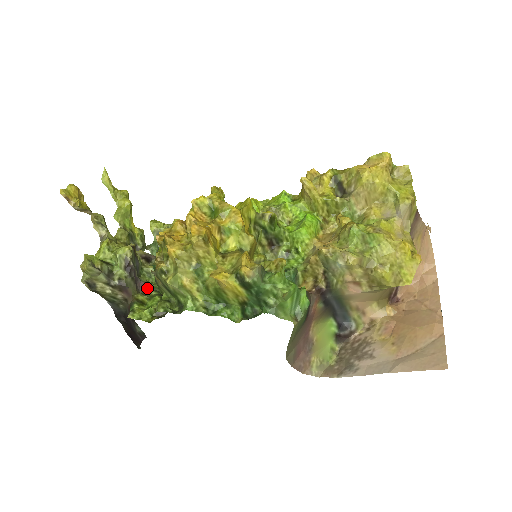
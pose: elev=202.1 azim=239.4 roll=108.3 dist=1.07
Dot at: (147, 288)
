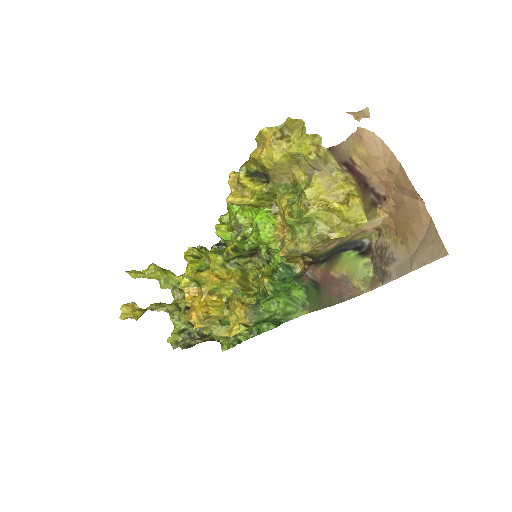
Dot at: occluded
